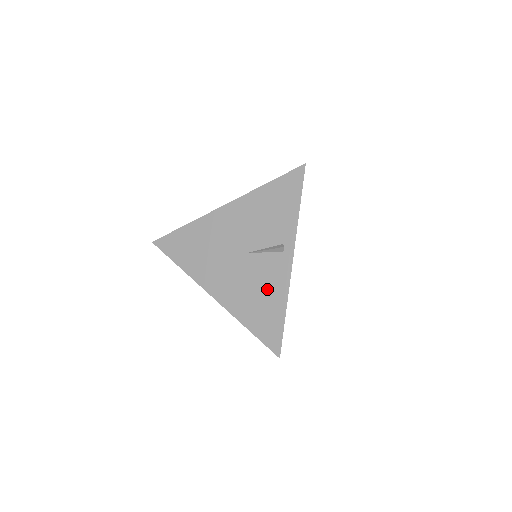
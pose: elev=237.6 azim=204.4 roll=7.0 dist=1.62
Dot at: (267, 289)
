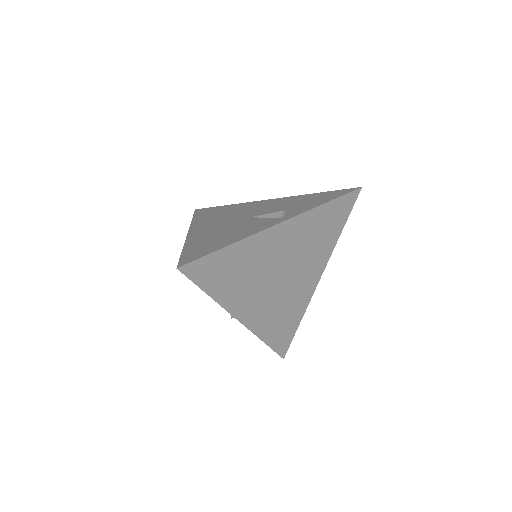
Dot at: (235, 233)
